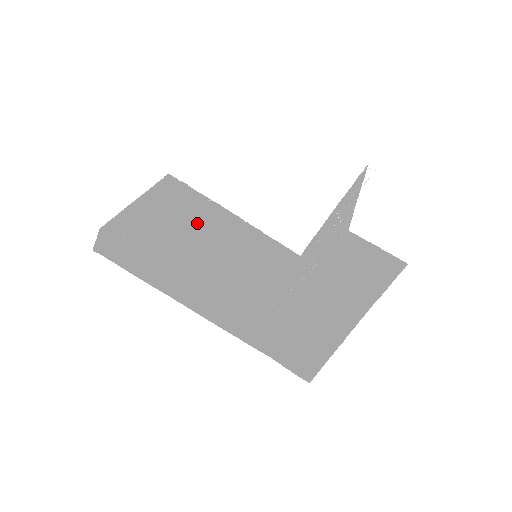
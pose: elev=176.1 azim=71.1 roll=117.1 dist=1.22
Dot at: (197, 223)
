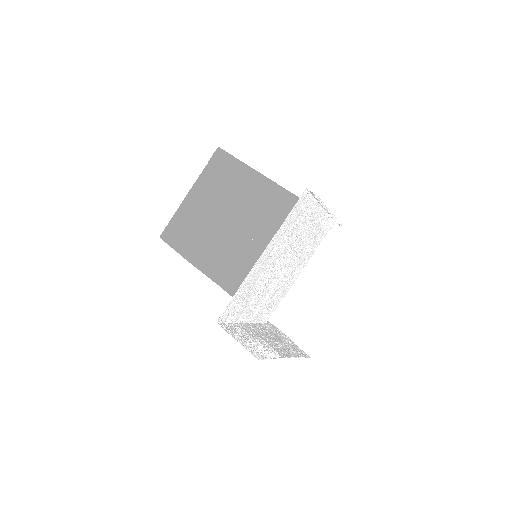
Dot at: (235, 204)
